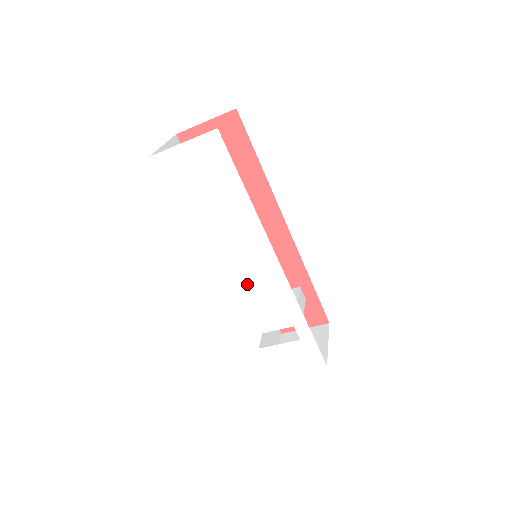
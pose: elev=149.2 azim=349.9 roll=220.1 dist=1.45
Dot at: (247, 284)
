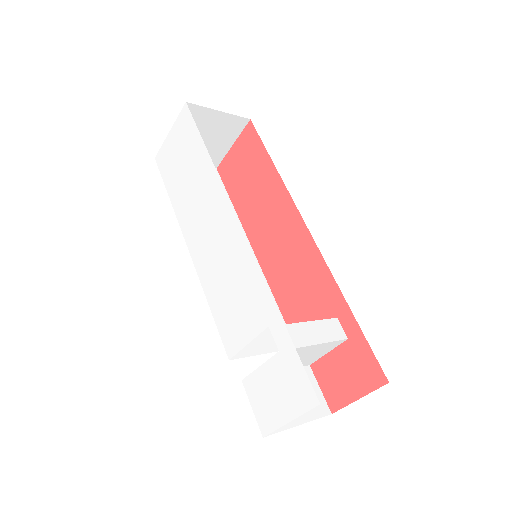
Dot at: (220, 271)
